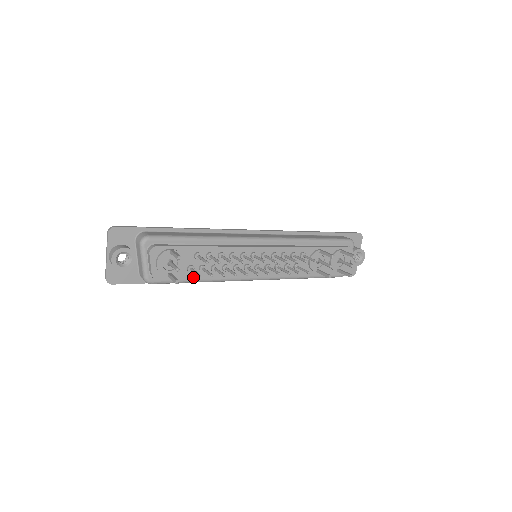
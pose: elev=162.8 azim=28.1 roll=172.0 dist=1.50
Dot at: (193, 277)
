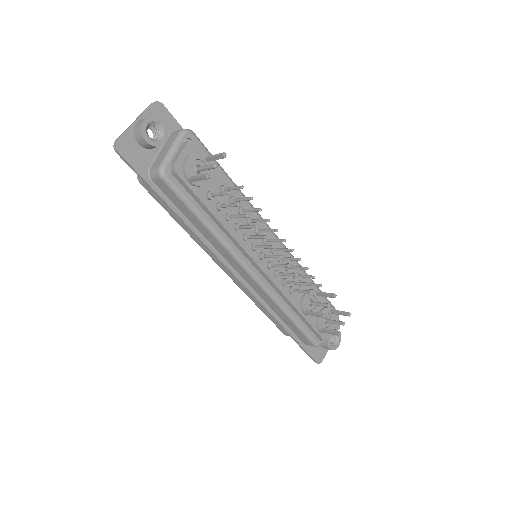
Dot at: (203, 210)
